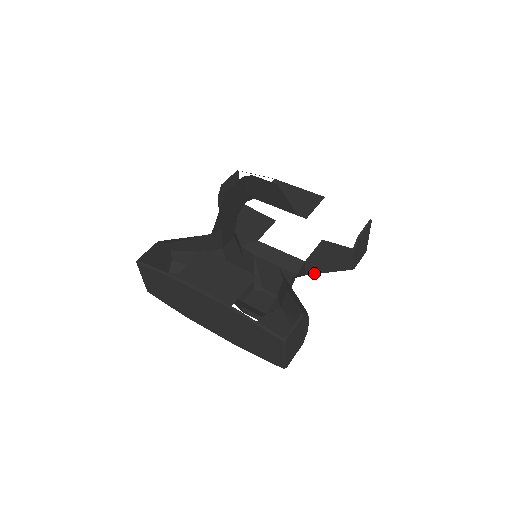
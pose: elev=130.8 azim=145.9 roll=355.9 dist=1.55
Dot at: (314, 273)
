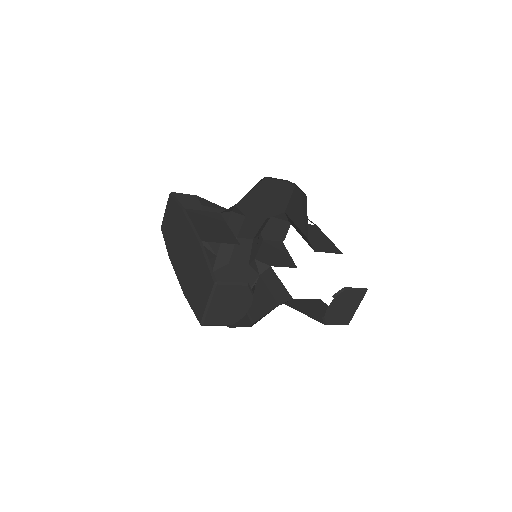
Dot at: (292, 307)
